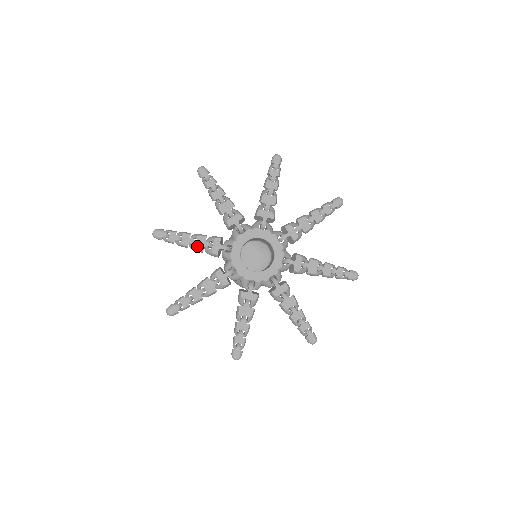
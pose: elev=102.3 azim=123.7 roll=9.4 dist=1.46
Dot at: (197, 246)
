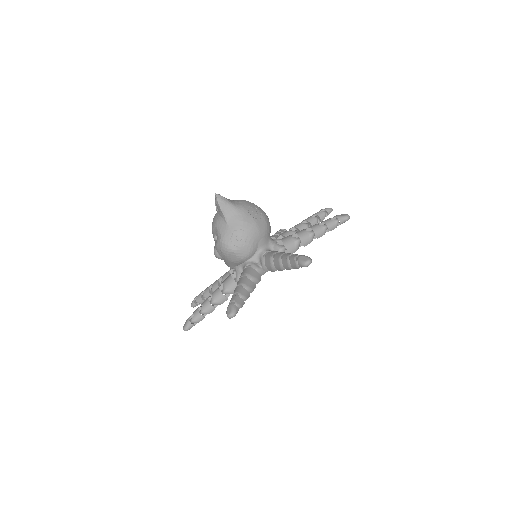
Dot at: occluded
